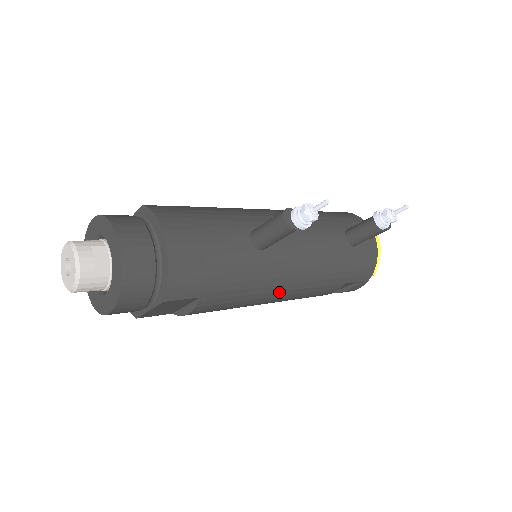
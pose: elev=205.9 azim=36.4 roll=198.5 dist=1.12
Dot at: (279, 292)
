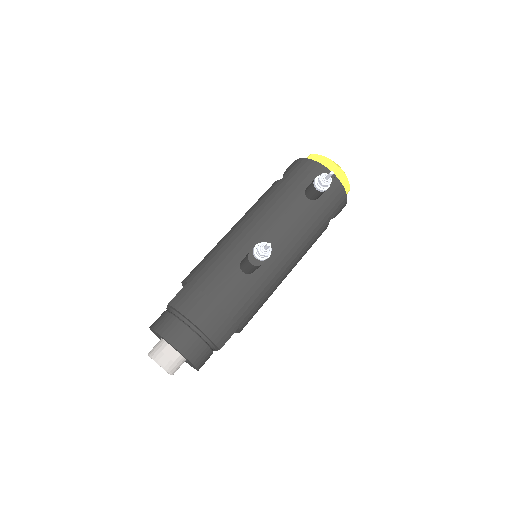
Dot at: (285, 275)
